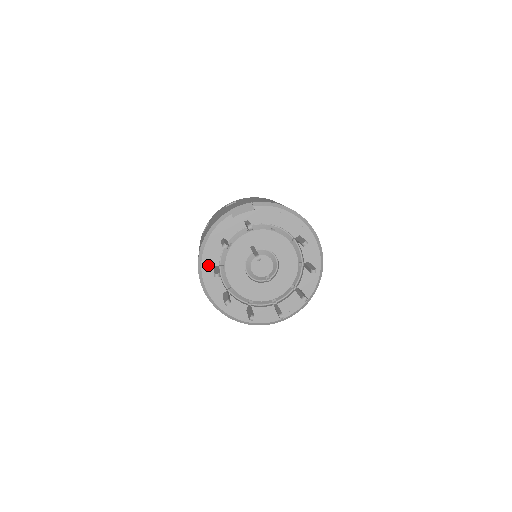
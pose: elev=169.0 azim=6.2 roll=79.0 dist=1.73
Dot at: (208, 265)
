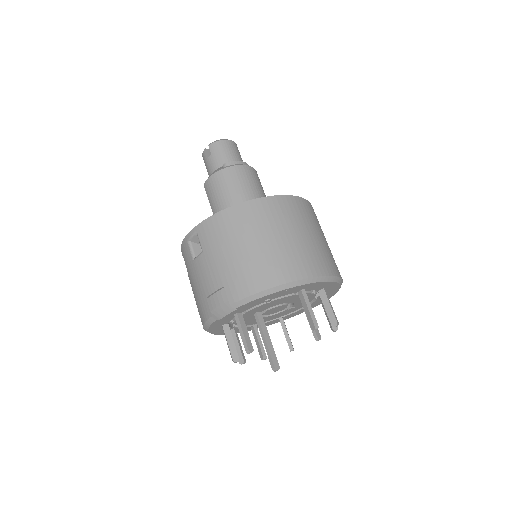
Dot at: (223, 332)
